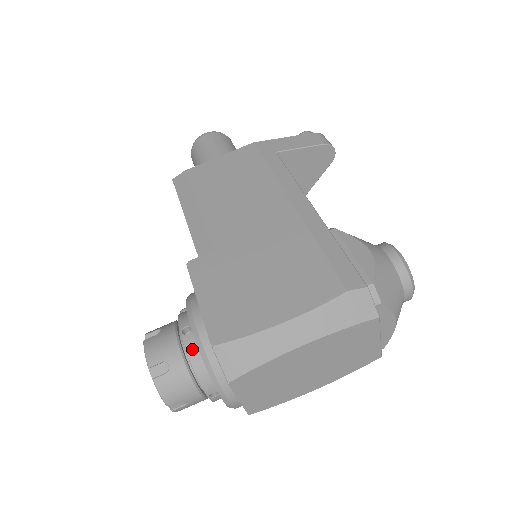
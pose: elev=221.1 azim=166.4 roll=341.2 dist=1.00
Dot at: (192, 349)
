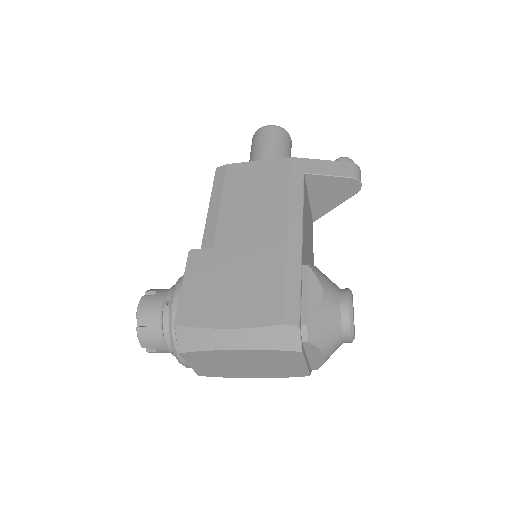
Dot at: (167, 318)
